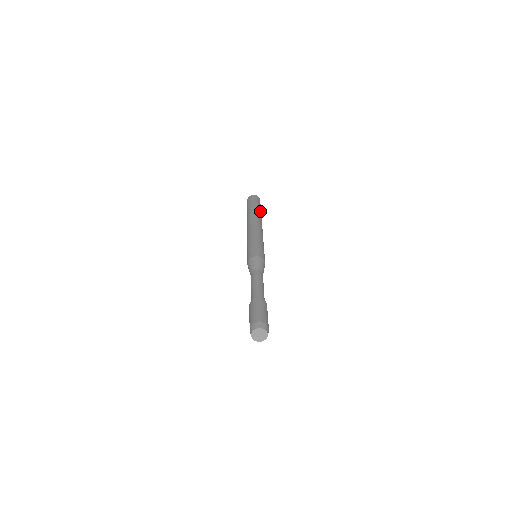
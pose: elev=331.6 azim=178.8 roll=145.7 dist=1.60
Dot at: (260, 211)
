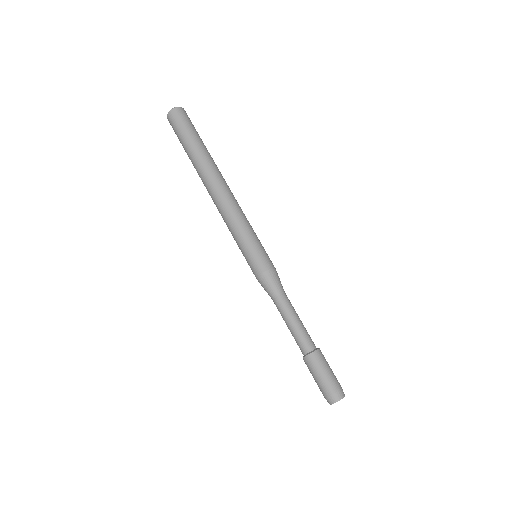
Dot at: occluded
